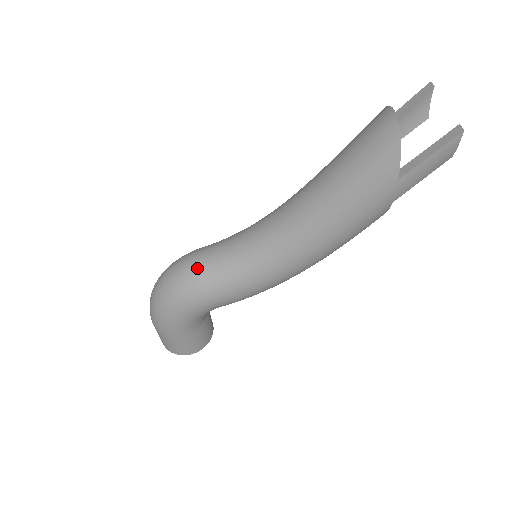
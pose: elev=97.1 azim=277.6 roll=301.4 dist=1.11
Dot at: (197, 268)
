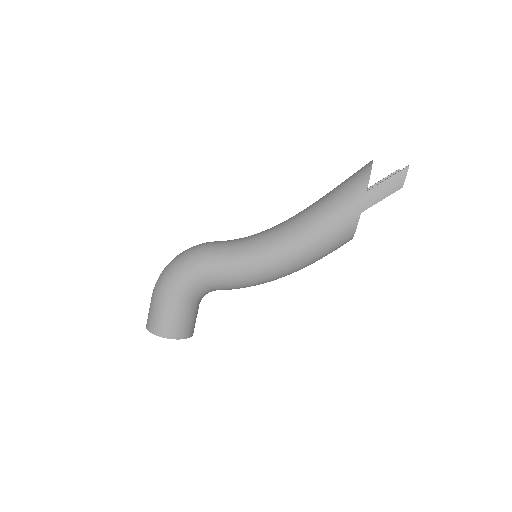
Dot at: (212, 243)
